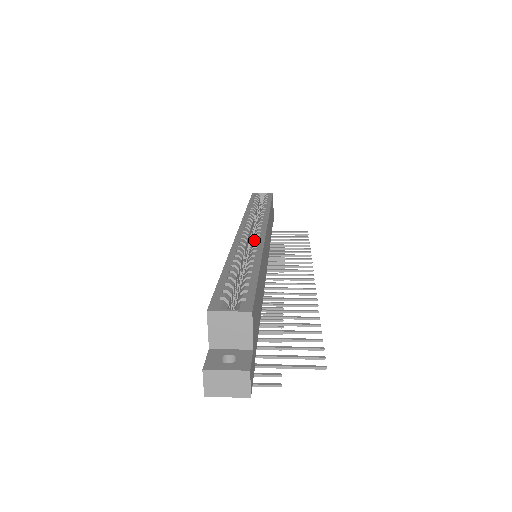
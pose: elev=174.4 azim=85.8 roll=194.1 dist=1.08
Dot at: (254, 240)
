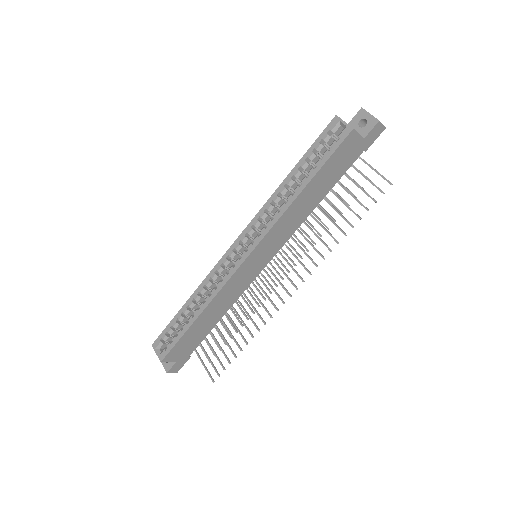
Dot at: (229, 270)
